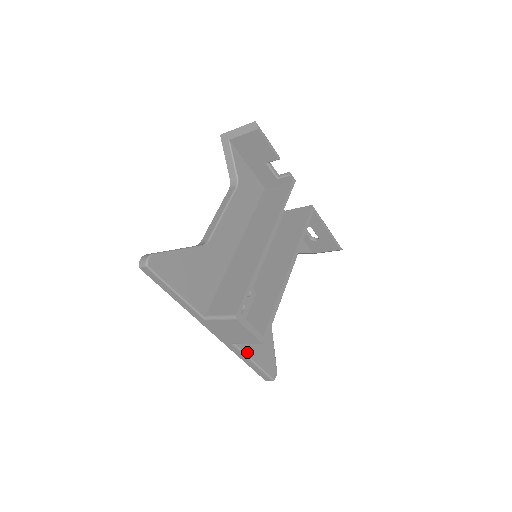
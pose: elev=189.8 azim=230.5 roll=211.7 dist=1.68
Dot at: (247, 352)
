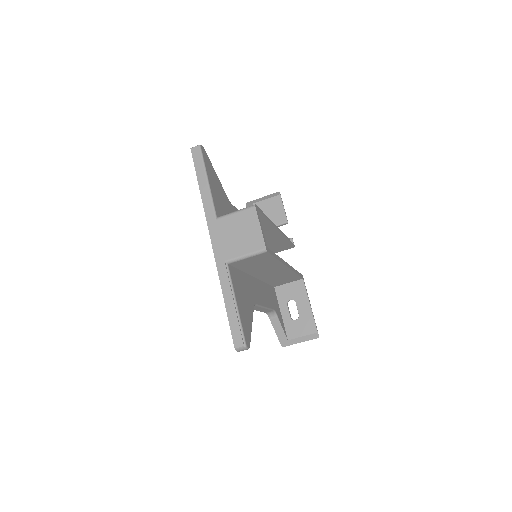
Dot at: (234, 287)
